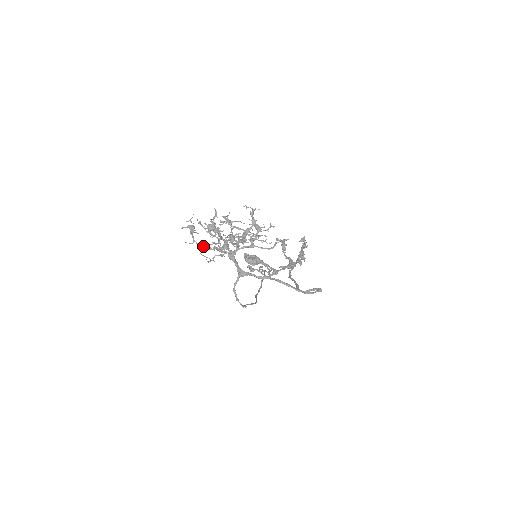
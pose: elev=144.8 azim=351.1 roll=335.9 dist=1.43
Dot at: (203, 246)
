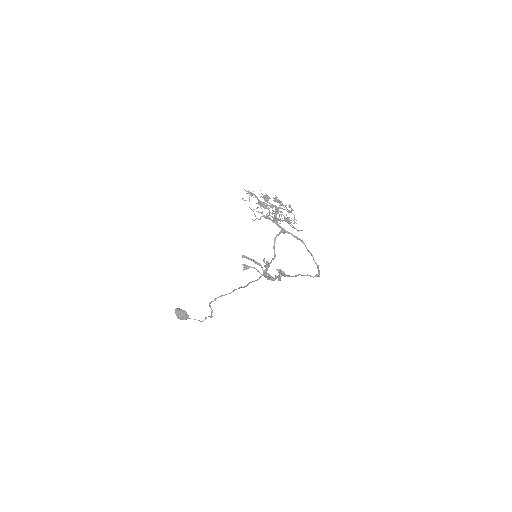
Dot at: (263, 202)
